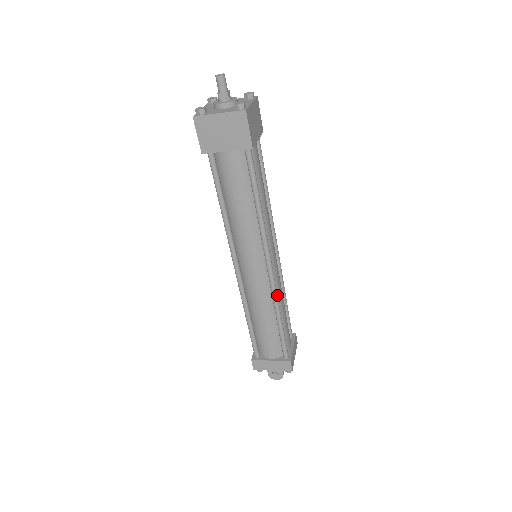
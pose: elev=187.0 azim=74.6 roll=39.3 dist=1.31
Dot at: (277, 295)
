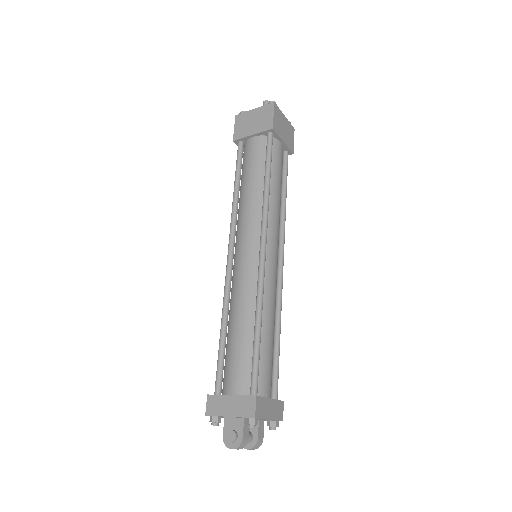
Dot at: (263, 287)
